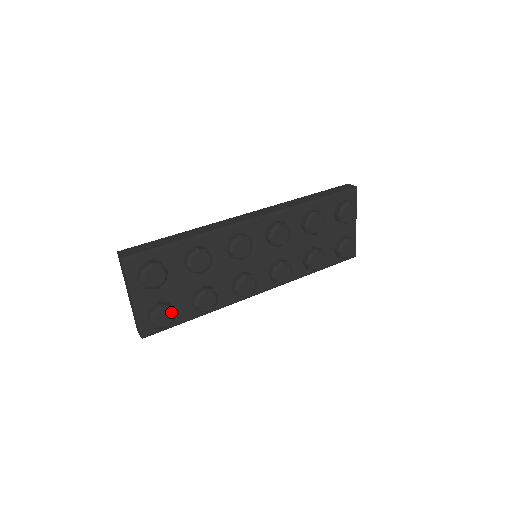
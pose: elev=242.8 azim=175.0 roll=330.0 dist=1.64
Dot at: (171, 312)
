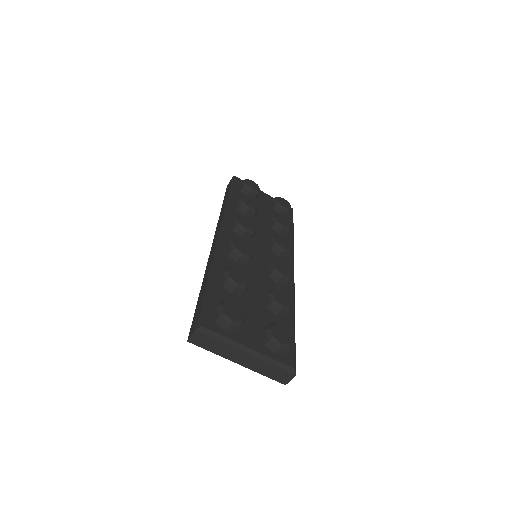
Dot at: (278, 326)
